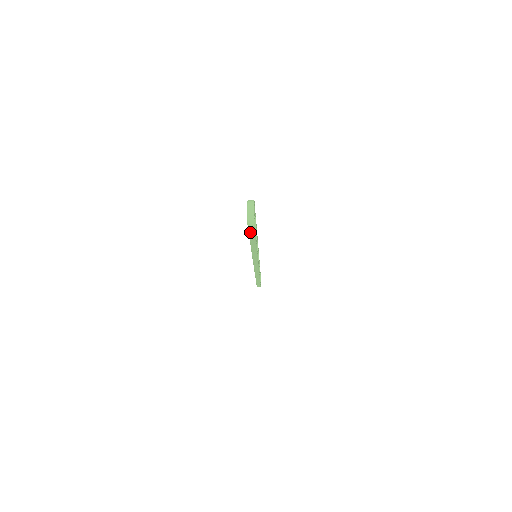
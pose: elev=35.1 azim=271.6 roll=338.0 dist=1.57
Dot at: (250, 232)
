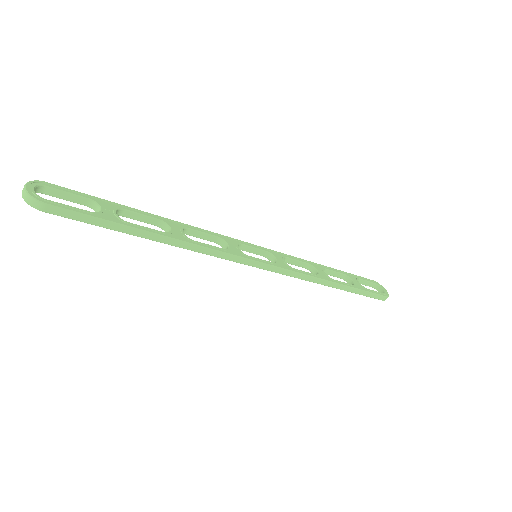
Dot at: (70, 217)
